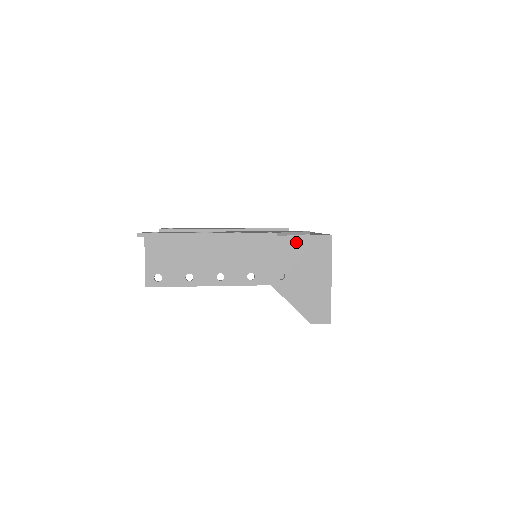
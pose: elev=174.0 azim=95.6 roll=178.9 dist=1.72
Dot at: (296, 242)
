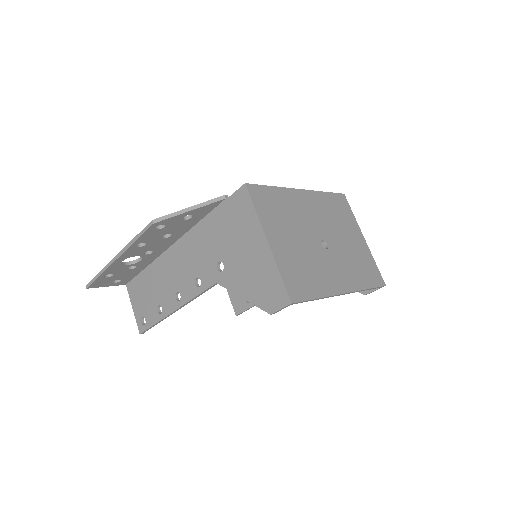
Dot at: (218, 217)
